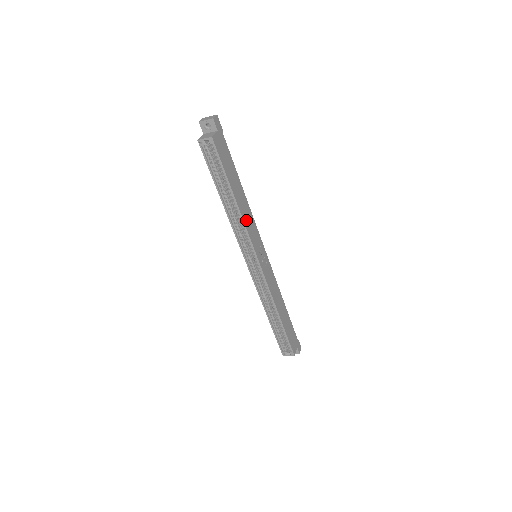
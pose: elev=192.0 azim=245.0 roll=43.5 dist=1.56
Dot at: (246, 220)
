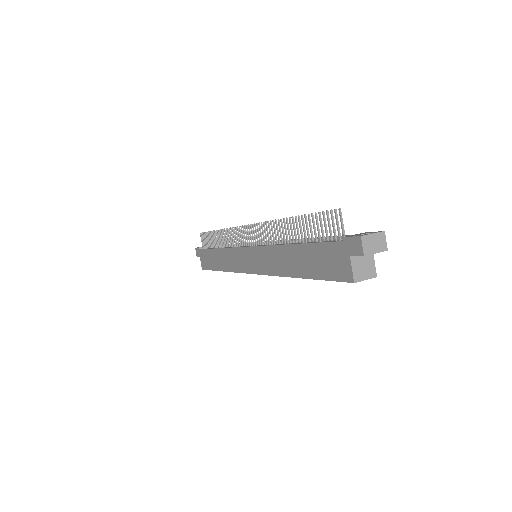
Dot at: occluded
